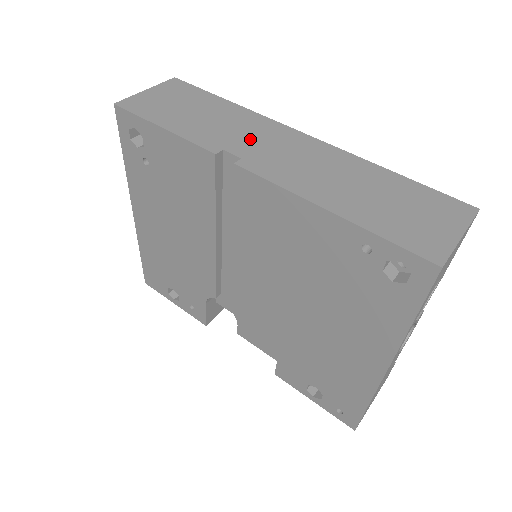
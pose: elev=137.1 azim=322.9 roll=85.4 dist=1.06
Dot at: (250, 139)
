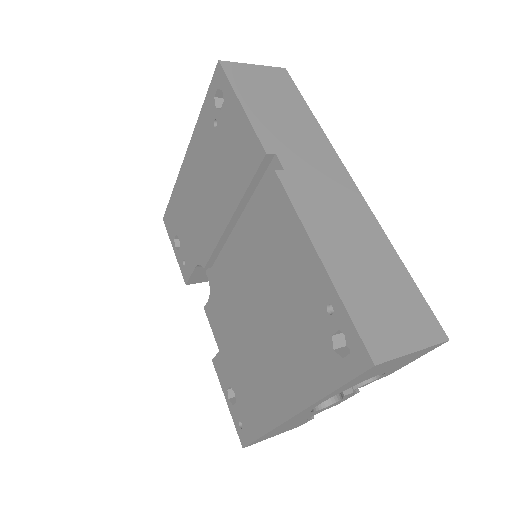
Dot at: (305, 159)
